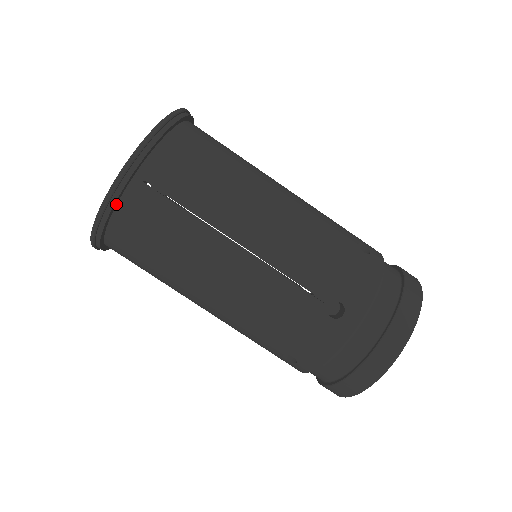
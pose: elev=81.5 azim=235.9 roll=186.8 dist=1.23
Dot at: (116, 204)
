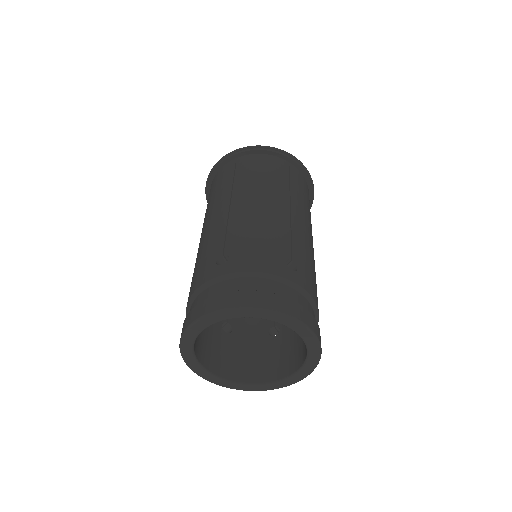
Dot at: (220, 169)
